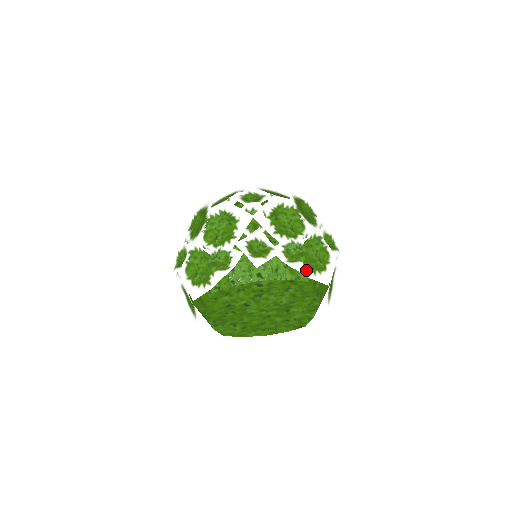
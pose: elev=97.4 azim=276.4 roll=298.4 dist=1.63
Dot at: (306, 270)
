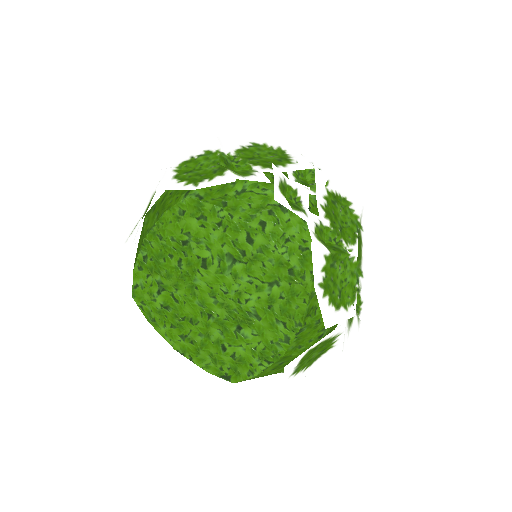
Dot at: (320, 277)
